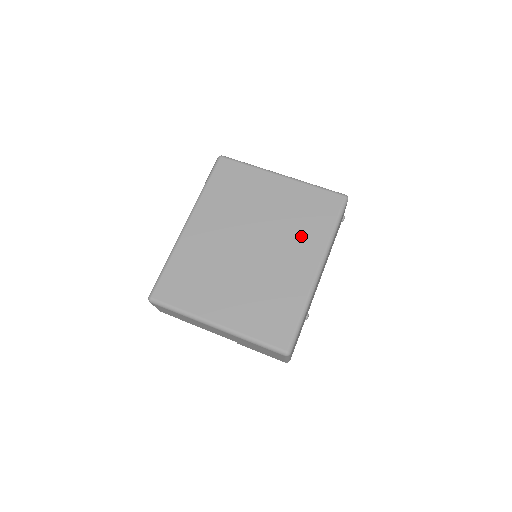
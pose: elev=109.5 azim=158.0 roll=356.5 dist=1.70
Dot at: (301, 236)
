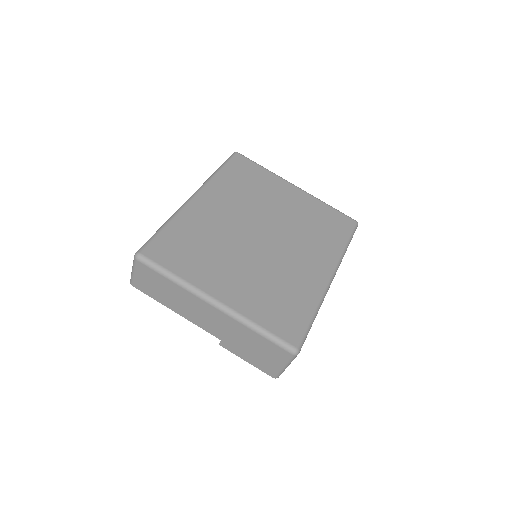
Dot at: (314, 241)
